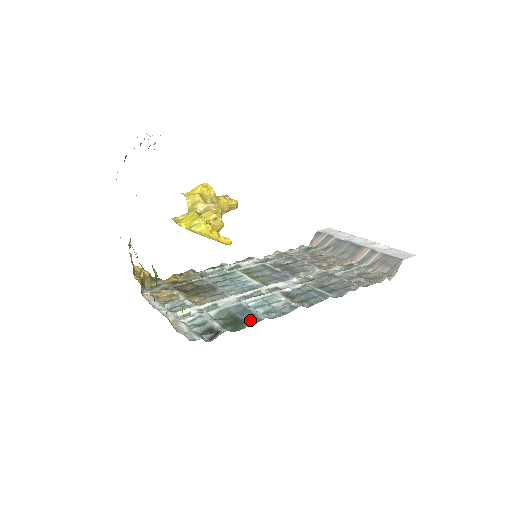
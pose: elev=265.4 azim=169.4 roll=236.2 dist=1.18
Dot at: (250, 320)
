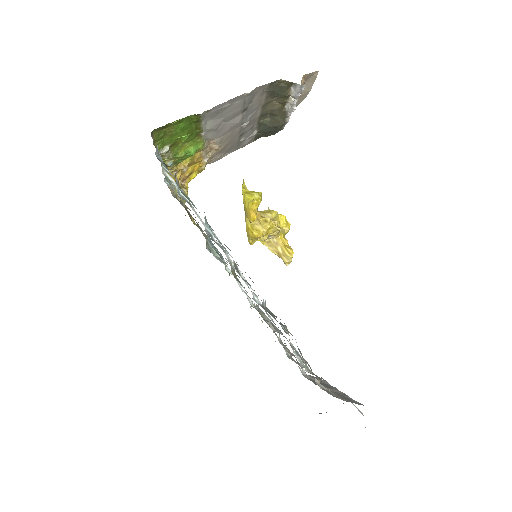
Dot at: occluded
